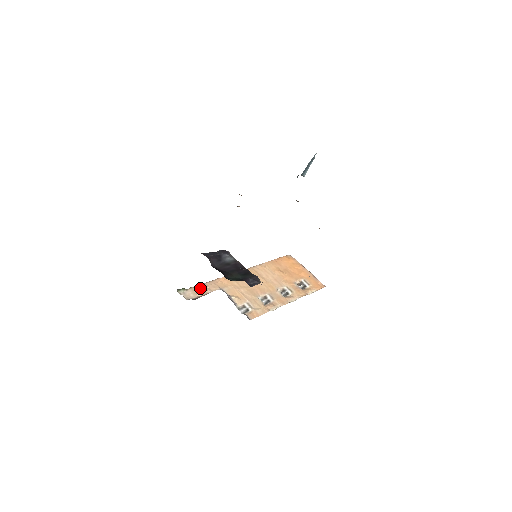
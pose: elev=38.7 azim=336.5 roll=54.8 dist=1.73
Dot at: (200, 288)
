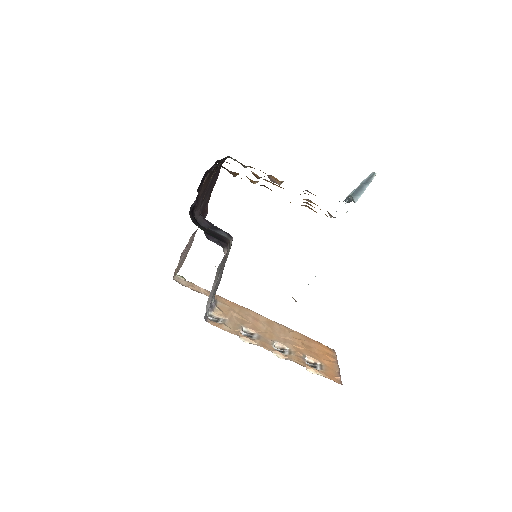
Dot at: (198, 287)
